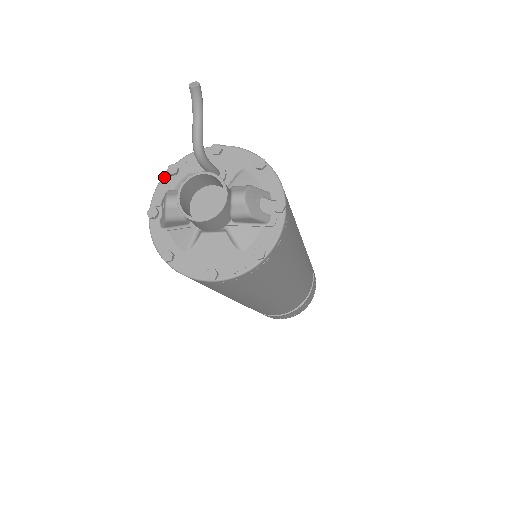
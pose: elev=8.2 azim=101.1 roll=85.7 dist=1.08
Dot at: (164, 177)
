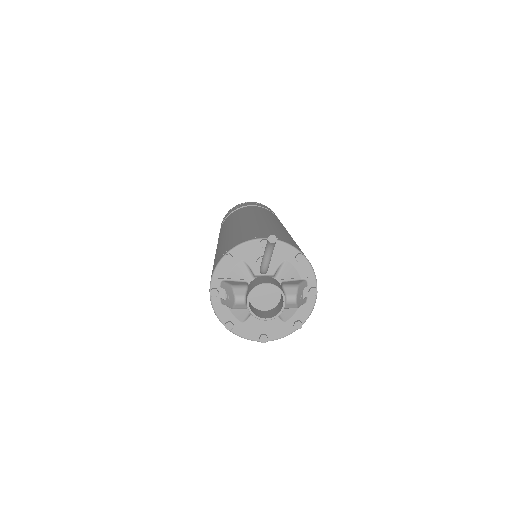
Dot at: (220, 263)
